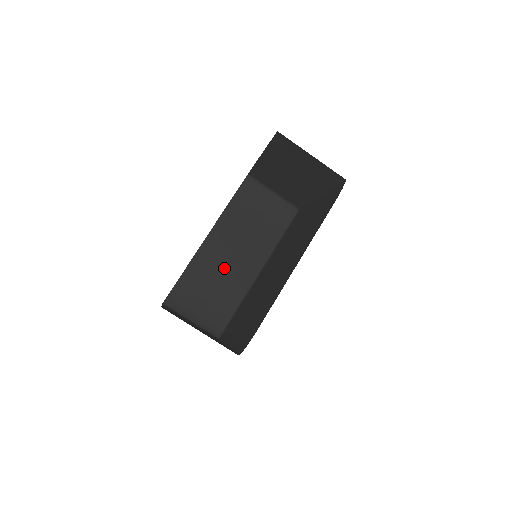
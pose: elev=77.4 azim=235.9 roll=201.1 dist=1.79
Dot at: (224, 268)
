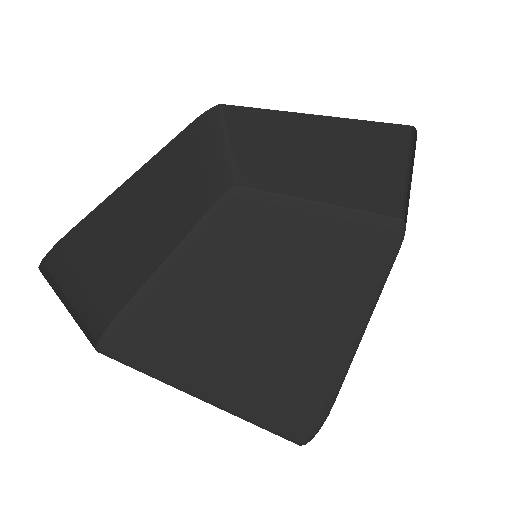
Dot at: (140, 231)
